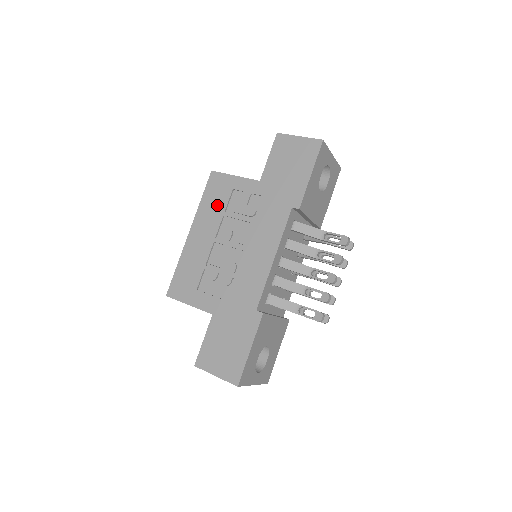
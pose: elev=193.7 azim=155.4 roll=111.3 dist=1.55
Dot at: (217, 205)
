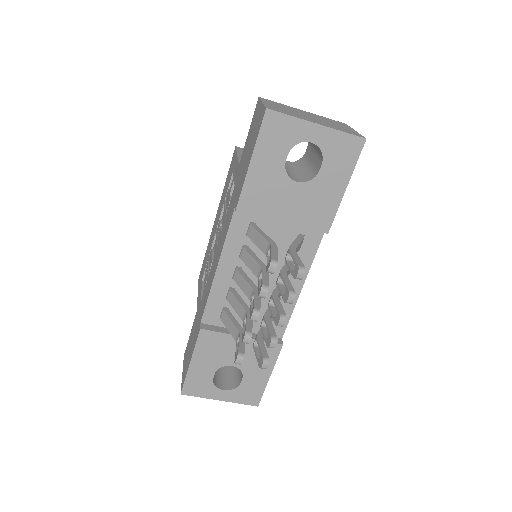
Dot at: (226, 190)
